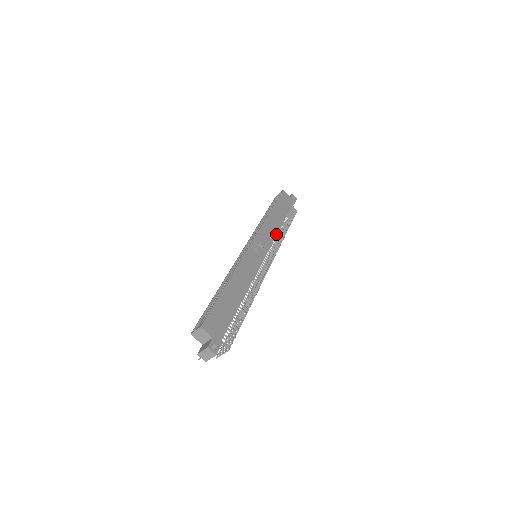
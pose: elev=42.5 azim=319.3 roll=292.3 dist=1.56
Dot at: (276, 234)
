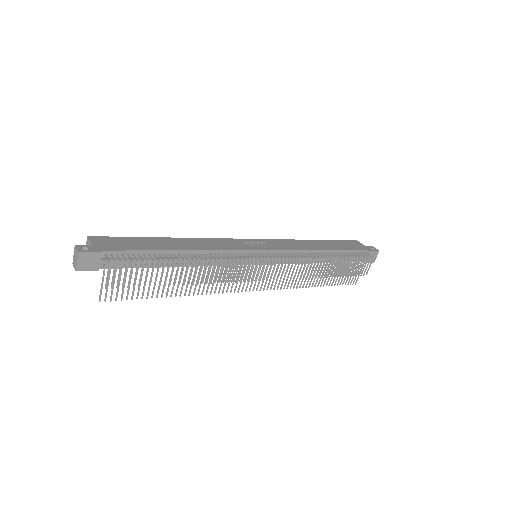
Dot at: (303, 249)
